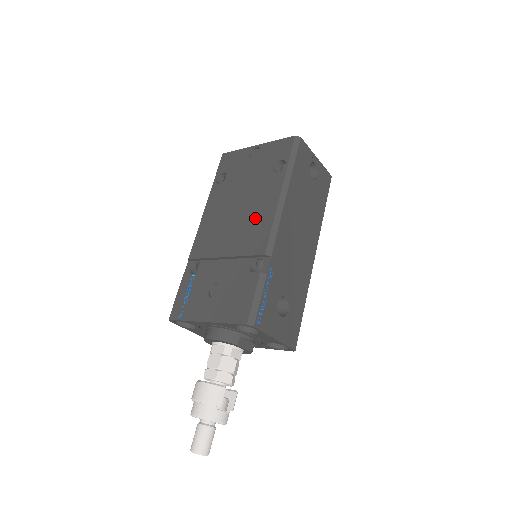
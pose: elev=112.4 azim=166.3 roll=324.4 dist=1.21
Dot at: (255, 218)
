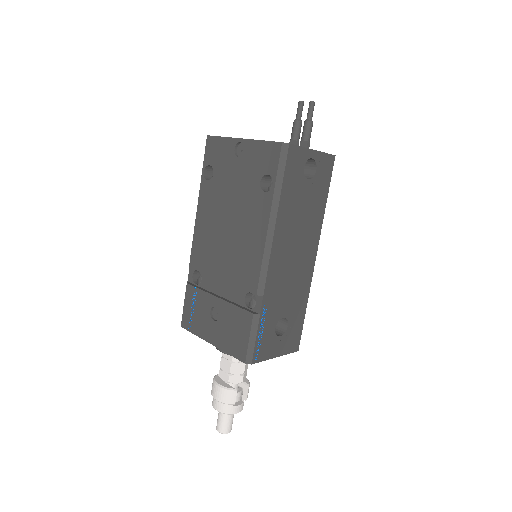
Dot at: (245, 245)
